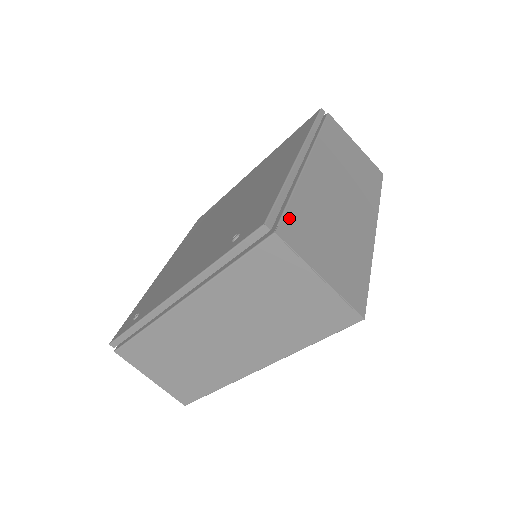
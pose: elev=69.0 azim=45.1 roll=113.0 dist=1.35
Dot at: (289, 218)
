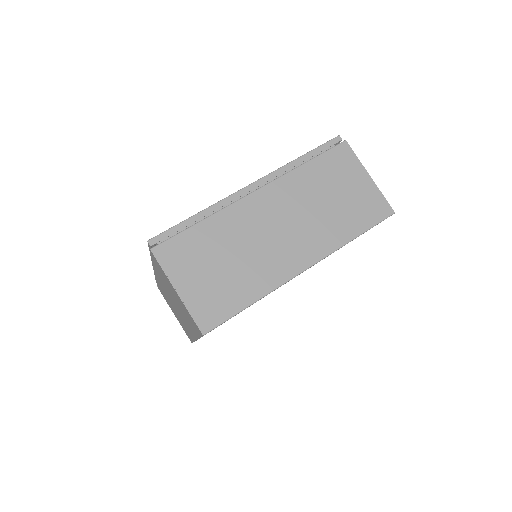
Dot at: occluded
